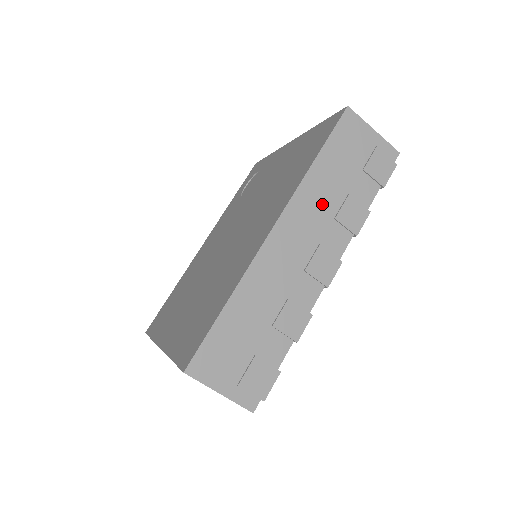
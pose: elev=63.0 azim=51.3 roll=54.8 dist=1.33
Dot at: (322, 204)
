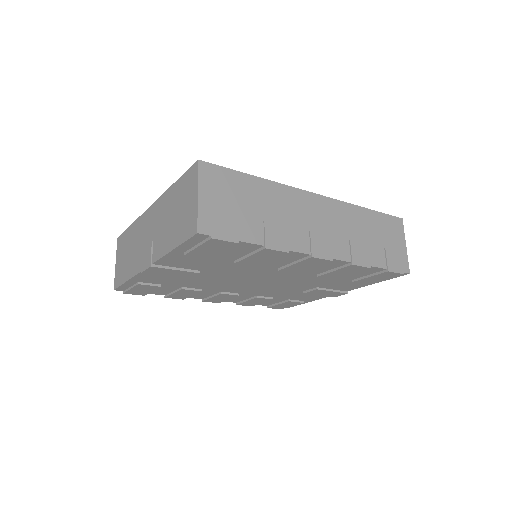
Dot at: (350, 226)
